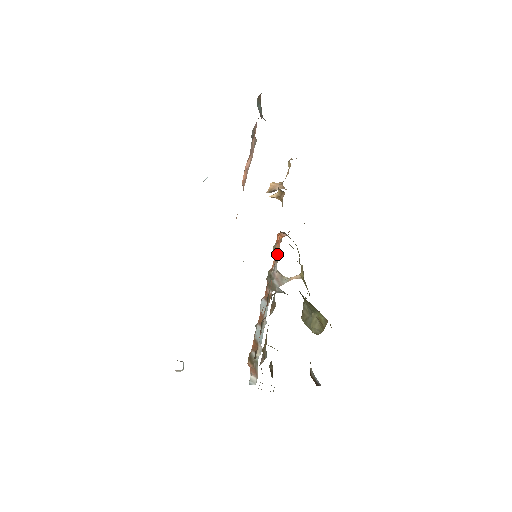
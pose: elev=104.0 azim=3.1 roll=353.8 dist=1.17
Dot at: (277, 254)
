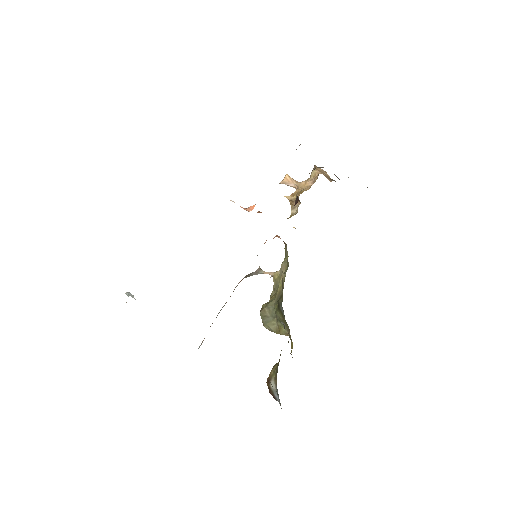
Dot at: occluded
